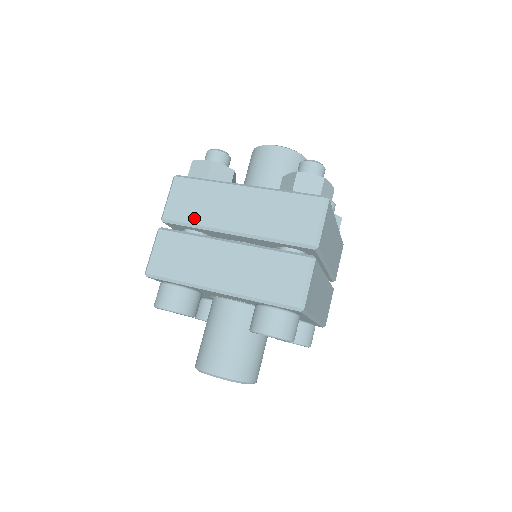
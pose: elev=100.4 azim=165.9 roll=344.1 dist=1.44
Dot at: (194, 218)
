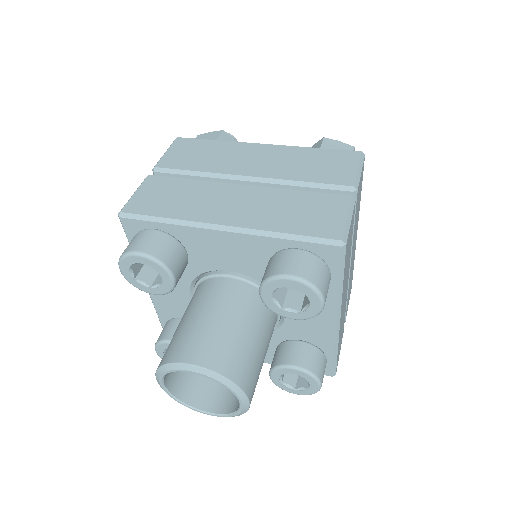
Dot at: (197, 166)
